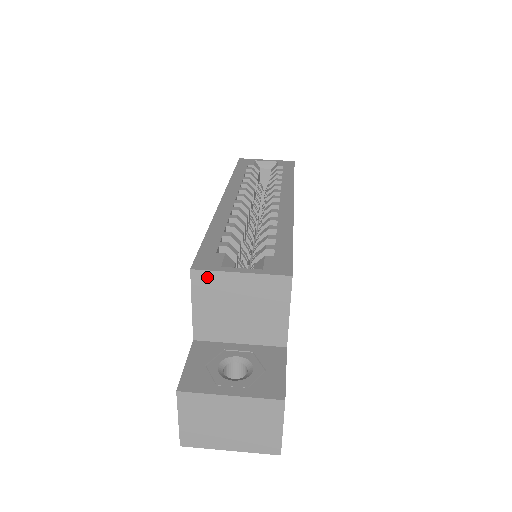
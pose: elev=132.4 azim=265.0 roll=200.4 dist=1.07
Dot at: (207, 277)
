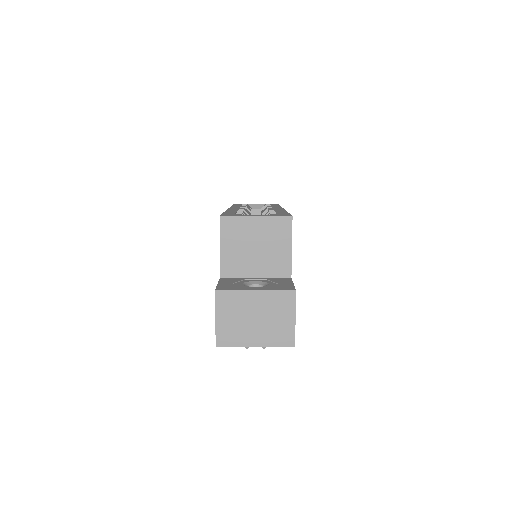
Dot at: (232, 221)
